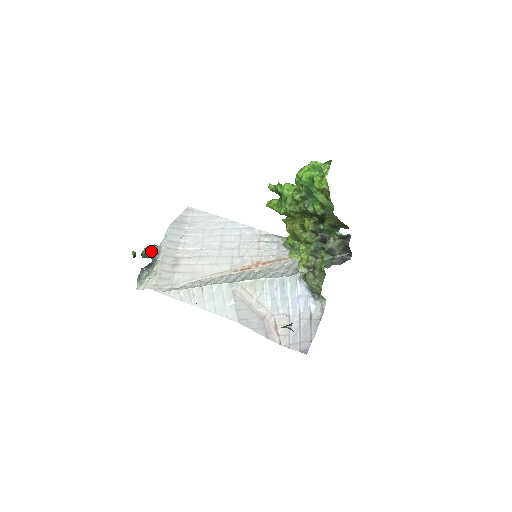
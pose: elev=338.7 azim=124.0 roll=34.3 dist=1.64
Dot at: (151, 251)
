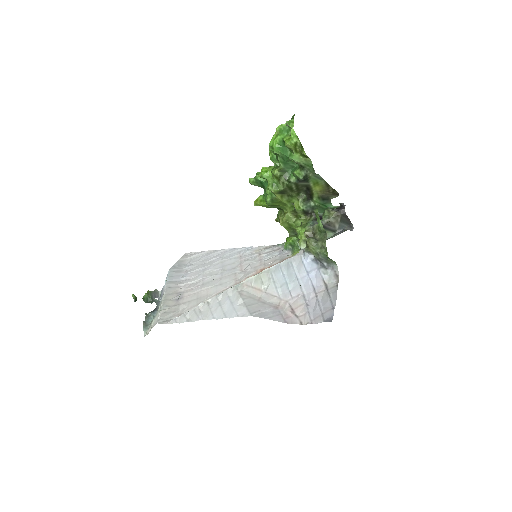
Dot at: (153, 296)
